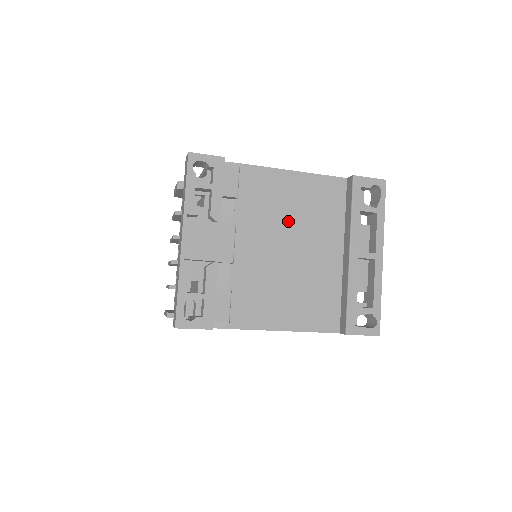
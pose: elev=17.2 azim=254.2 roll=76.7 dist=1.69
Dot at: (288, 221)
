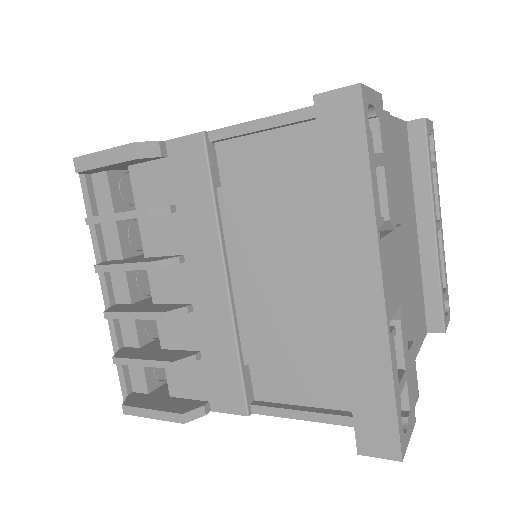
Dot at: (396, 199)
